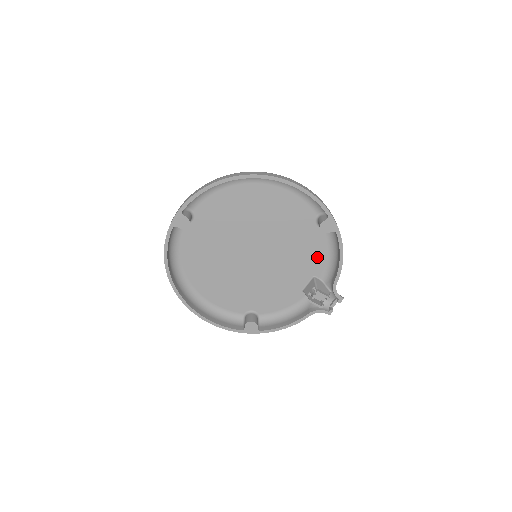
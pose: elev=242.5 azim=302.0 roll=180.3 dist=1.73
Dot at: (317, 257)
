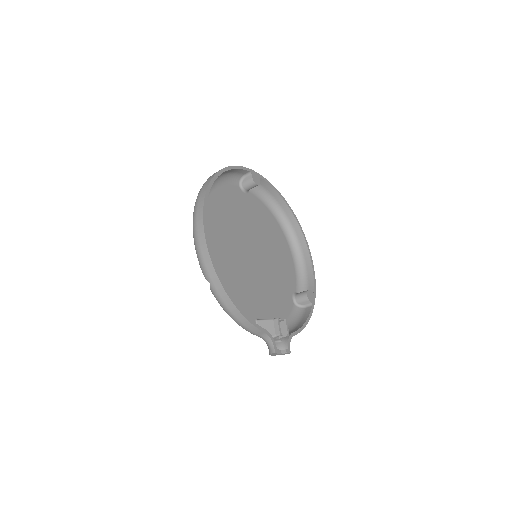
Dot at: (280, 313)
